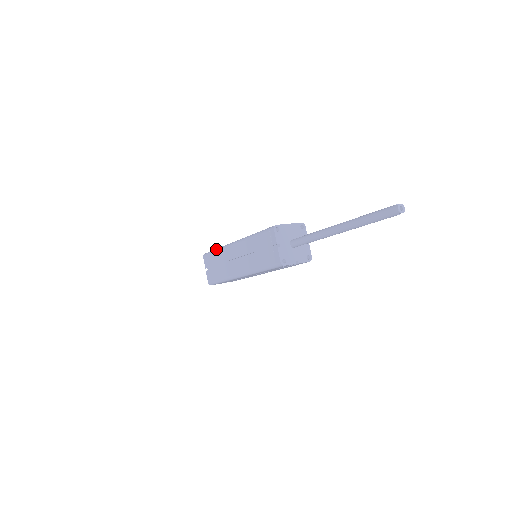
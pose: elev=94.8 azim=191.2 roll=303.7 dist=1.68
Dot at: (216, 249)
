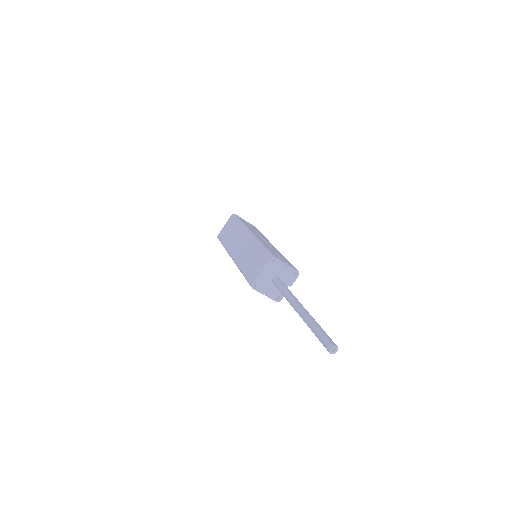
Dot at: (223, 246)
